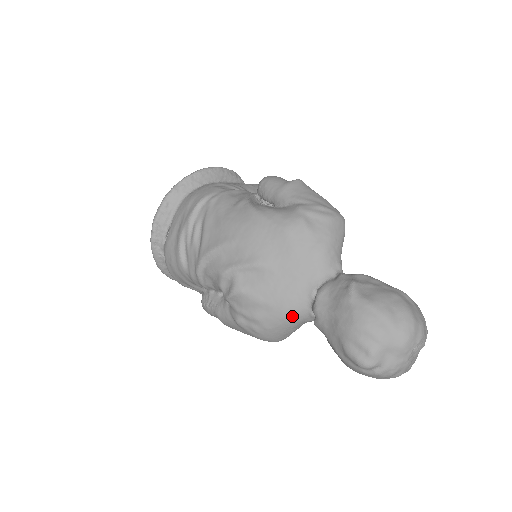
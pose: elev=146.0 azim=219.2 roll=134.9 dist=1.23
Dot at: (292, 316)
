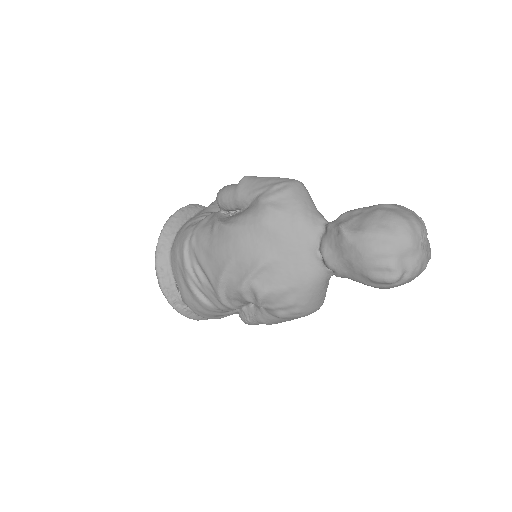
Dot at: (316, 282)
